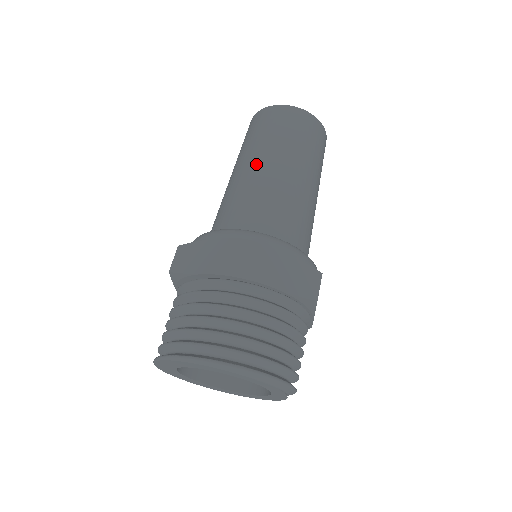
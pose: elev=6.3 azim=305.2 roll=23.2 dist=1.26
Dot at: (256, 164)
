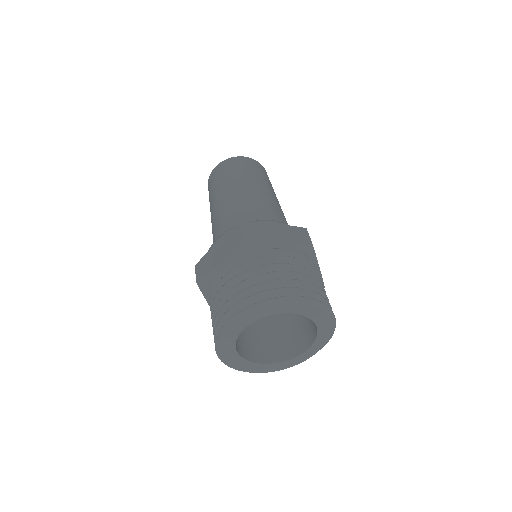
Dot at: (261, 189)
